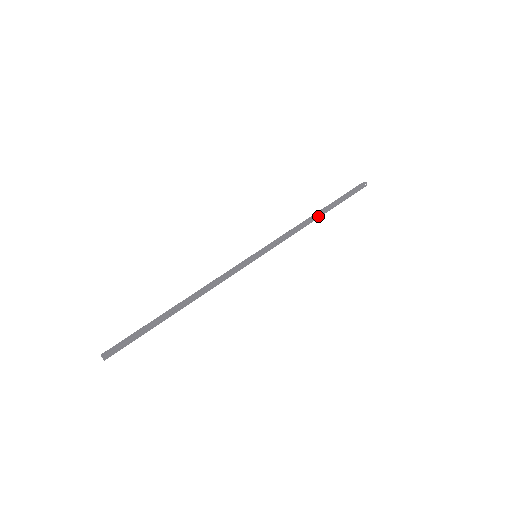
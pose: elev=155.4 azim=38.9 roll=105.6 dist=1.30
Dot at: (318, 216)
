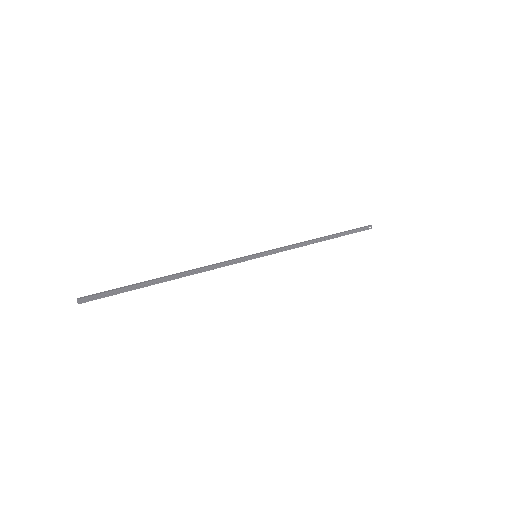
Dot at: (322, 240)
